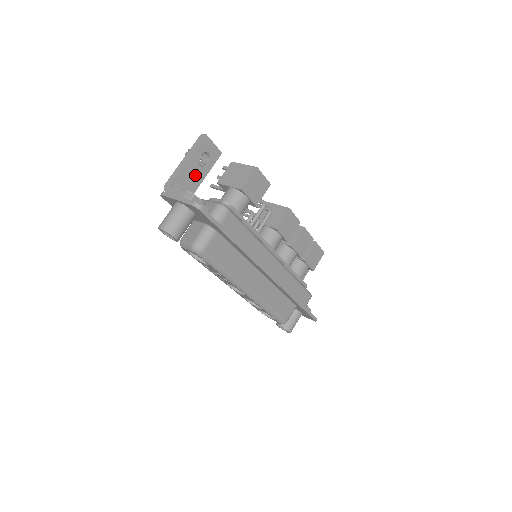
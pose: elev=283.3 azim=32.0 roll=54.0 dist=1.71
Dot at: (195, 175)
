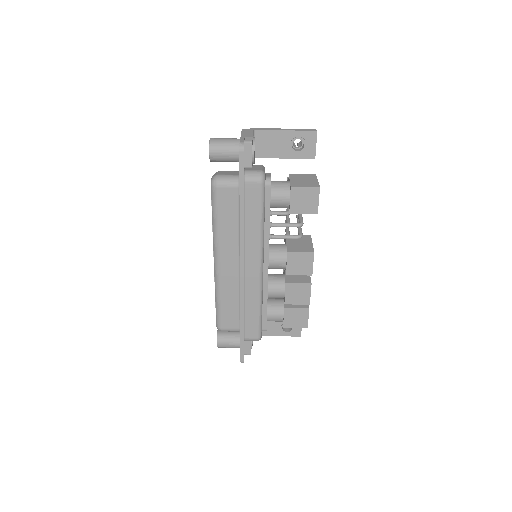
Dot at: (279, 147)
